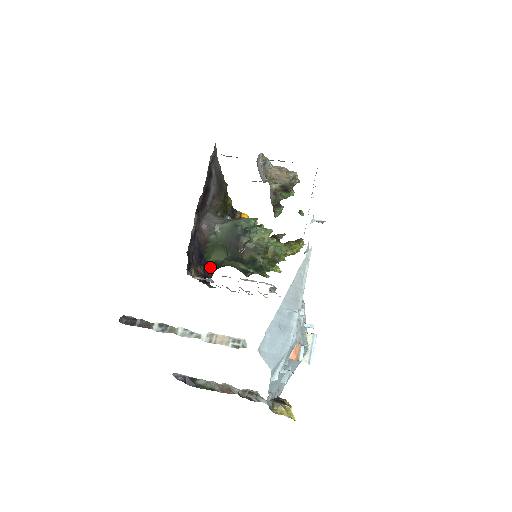
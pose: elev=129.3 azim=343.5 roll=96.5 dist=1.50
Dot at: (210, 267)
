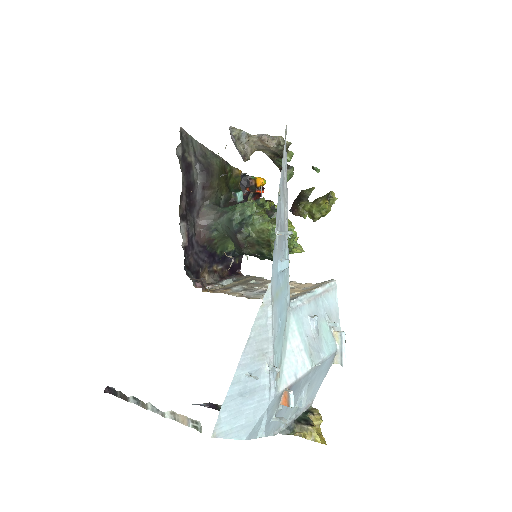
Dot at: occluded
